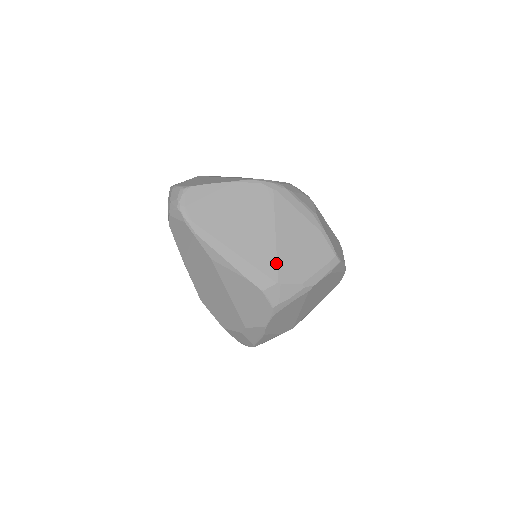
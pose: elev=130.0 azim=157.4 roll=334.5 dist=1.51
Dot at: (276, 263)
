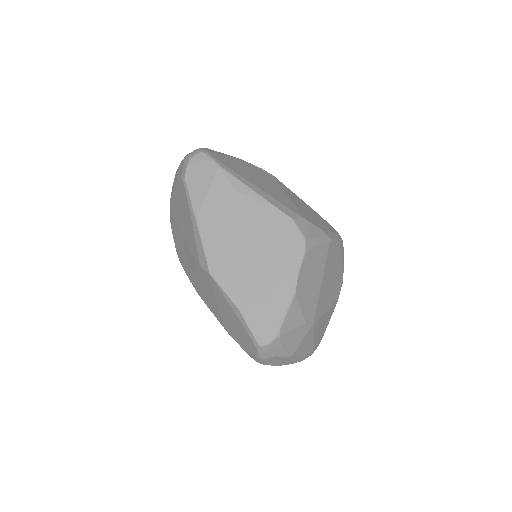
Dot at: (296, 207)
